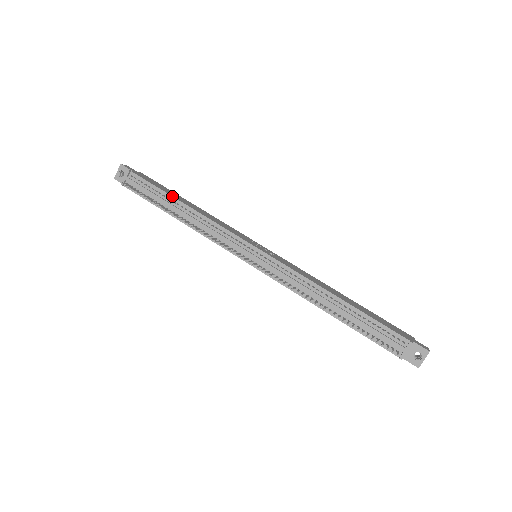
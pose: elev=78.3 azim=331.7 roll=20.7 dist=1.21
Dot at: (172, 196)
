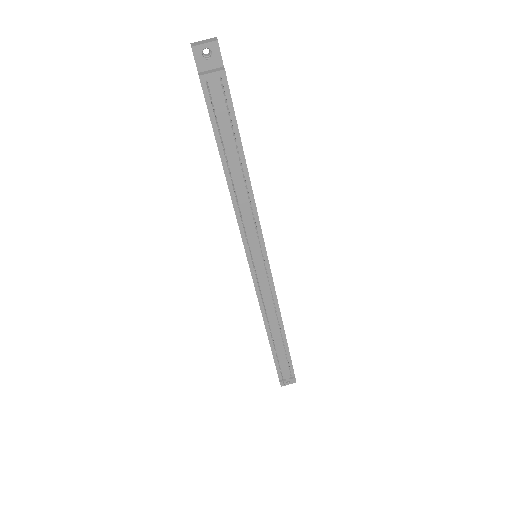
Dot at: occluded
